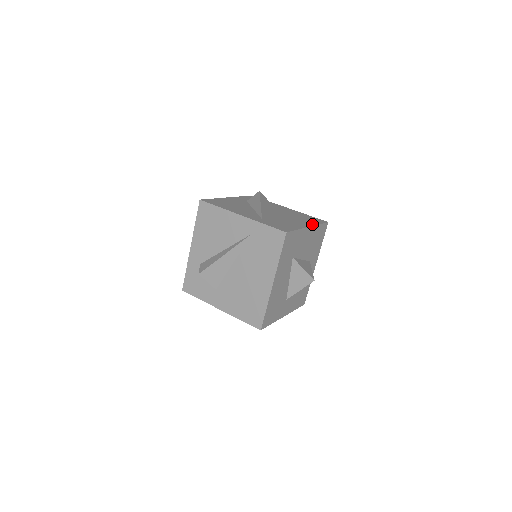
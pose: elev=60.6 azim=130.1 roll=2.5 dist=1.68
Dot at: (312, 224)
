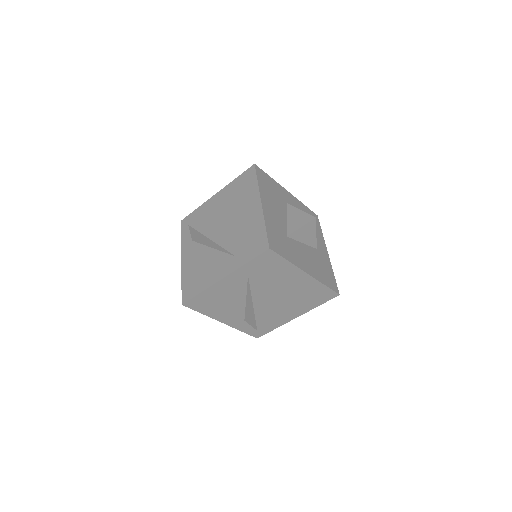
Dot at: (256, 193)
